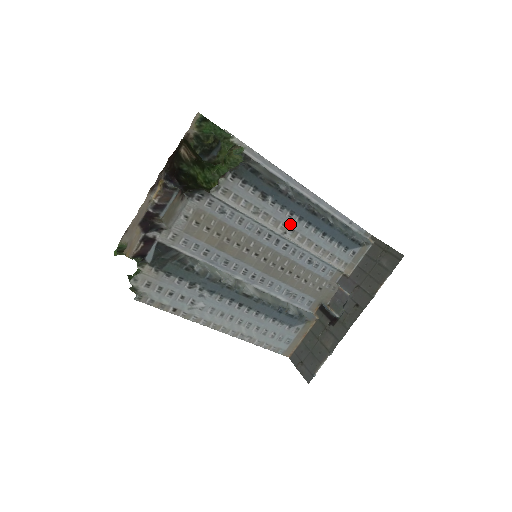
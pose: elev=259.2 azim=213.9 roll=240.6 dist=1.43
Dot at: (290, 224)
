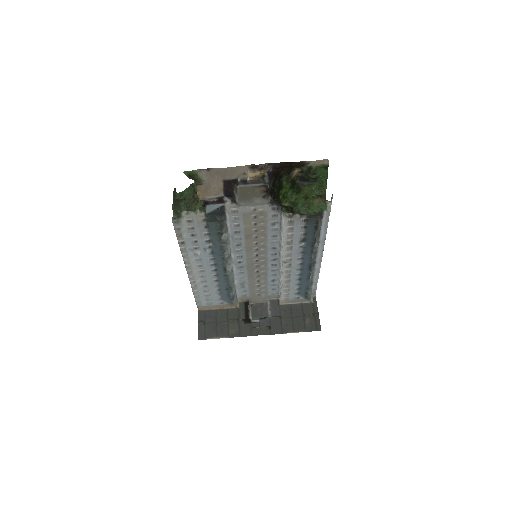
Dot at: (294, 261)
